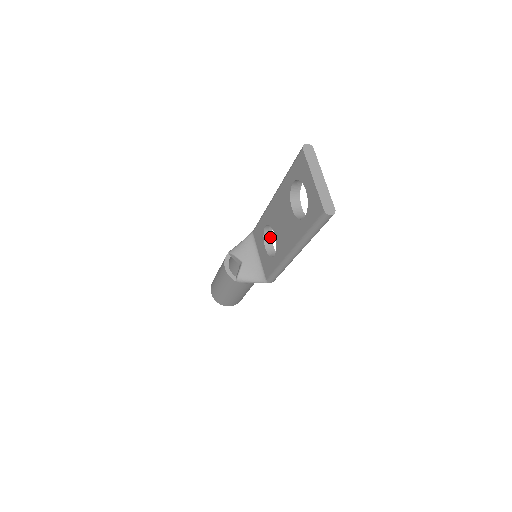
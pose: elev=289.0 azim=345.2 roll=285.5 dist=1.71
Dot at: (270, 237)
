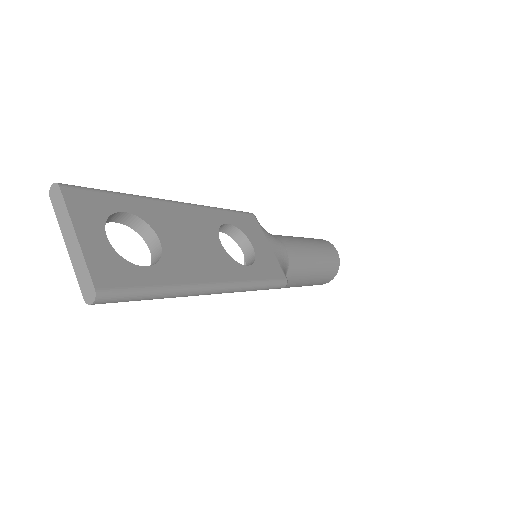
Dot at: (242, 235)
